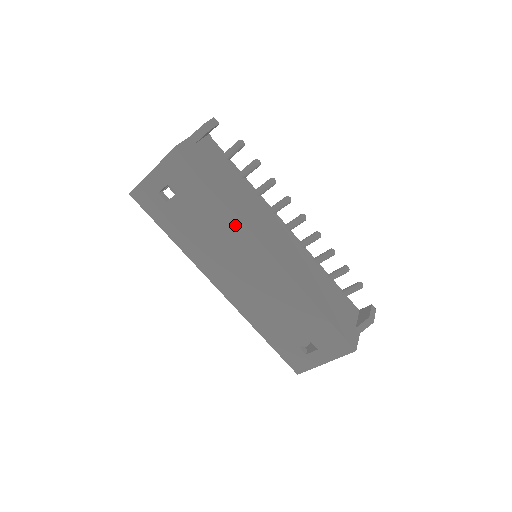
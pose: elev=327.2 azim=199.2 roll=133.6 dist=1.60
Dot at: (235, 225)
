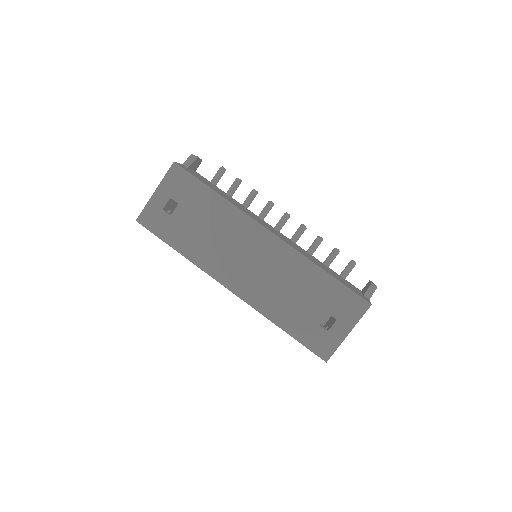
Dot at: (234, 214)
